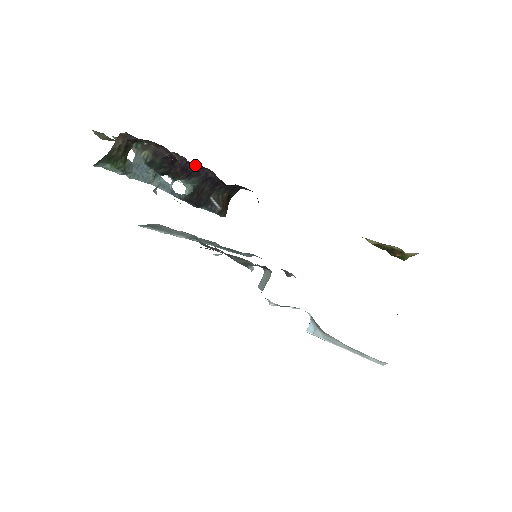
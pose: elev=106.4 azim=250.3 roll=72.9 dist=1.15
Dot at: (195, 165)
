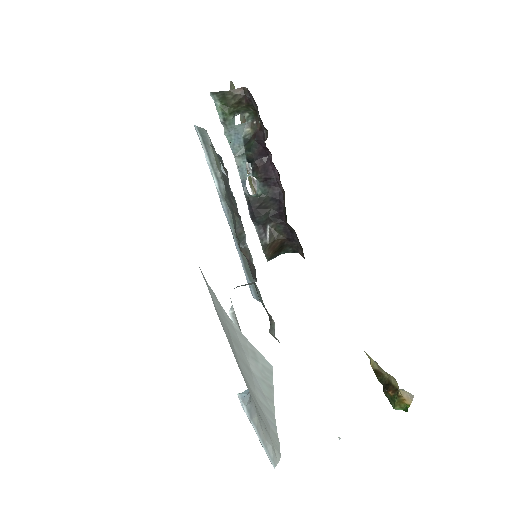
Dot at: (276, 174)
